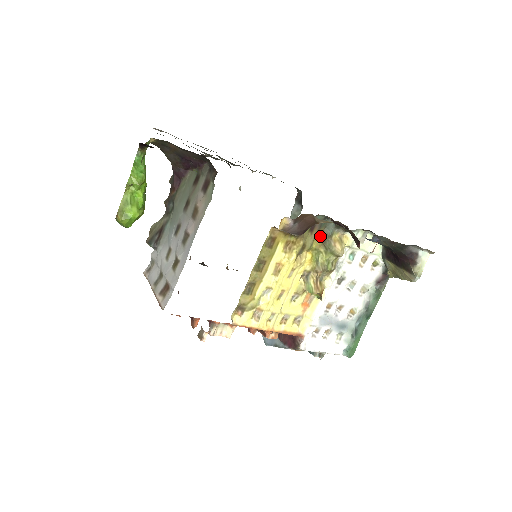
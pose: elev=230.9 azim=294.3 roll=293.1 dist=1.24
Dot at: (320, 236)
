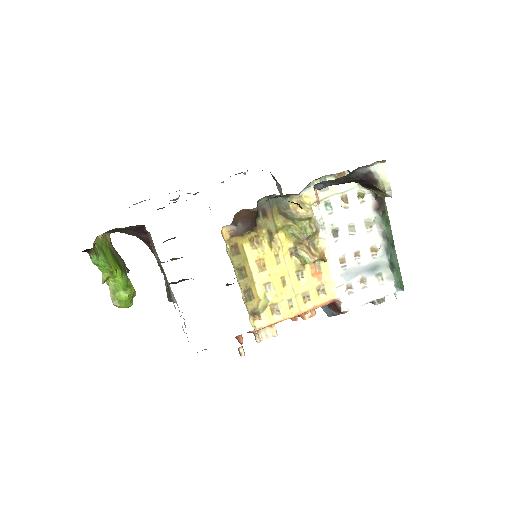
Dot at: (278, 214)
